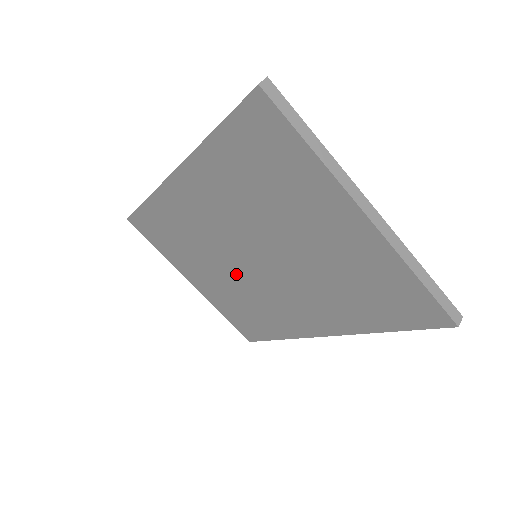
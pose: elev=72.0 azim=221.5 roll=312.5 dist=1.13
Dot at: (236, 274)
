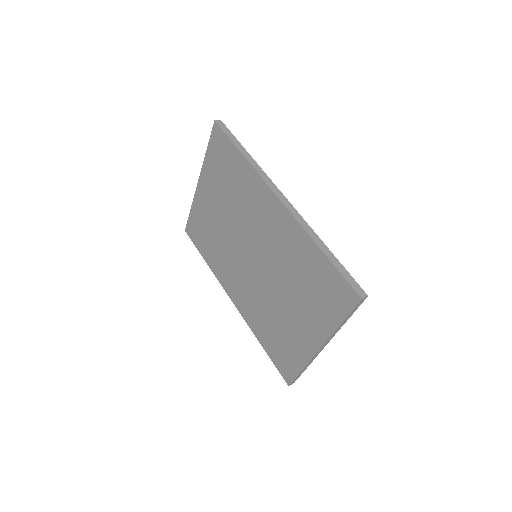
Dot at: (234, 237)
